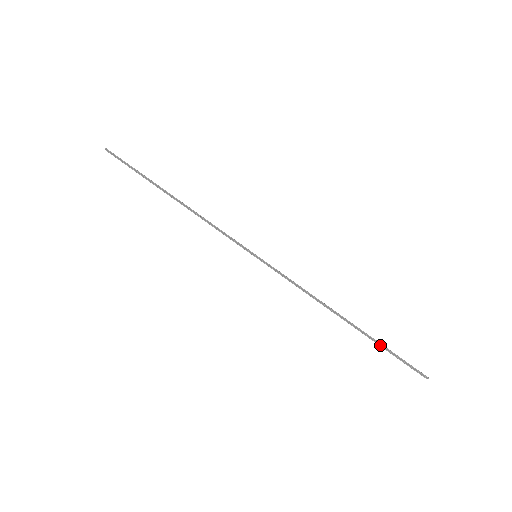
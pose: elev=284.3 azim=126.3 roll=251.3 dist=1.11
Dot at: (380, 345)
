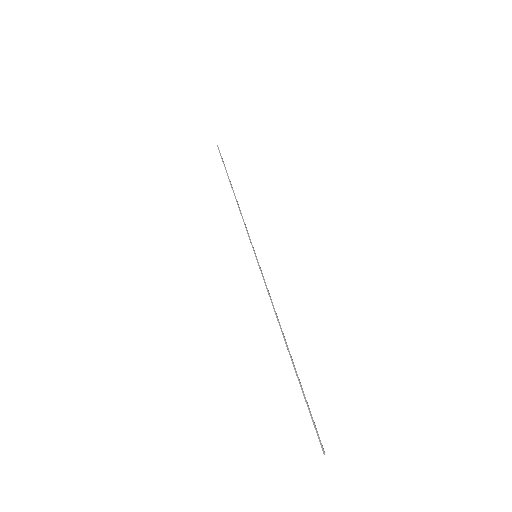
Dot at: (302, 388)
